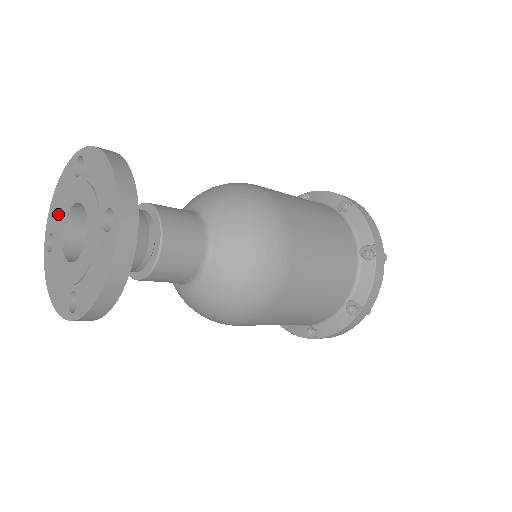
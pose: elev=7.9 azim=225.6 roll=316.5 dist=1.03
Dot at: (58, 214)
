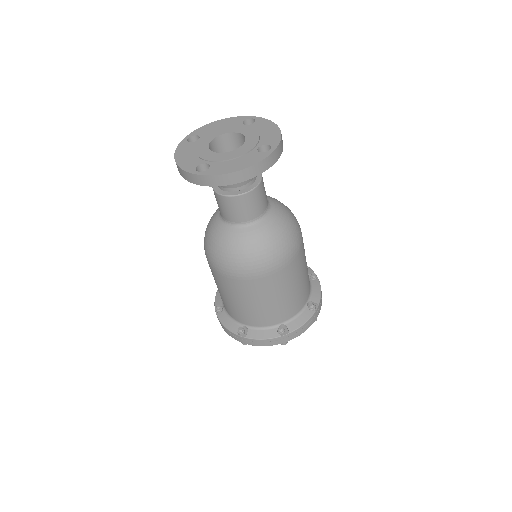
Dot at: (197, 155)
